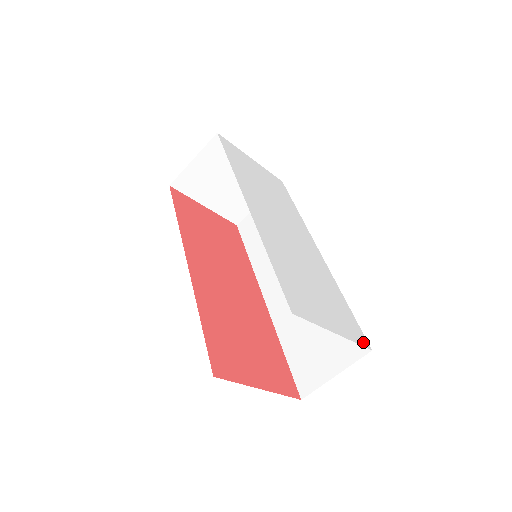
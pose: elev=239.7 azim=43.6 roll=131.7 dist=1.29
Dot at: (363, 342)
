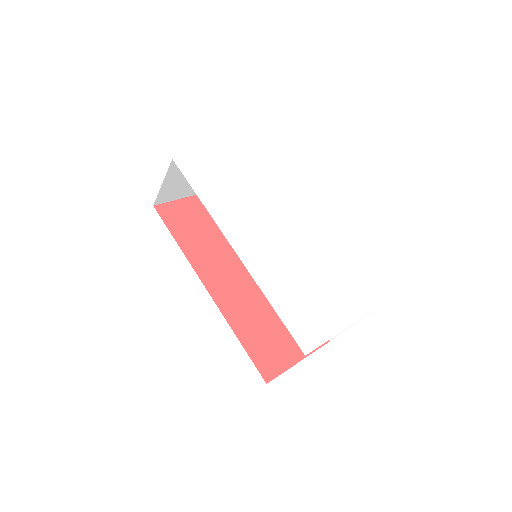
Dot at: (362, 311)
